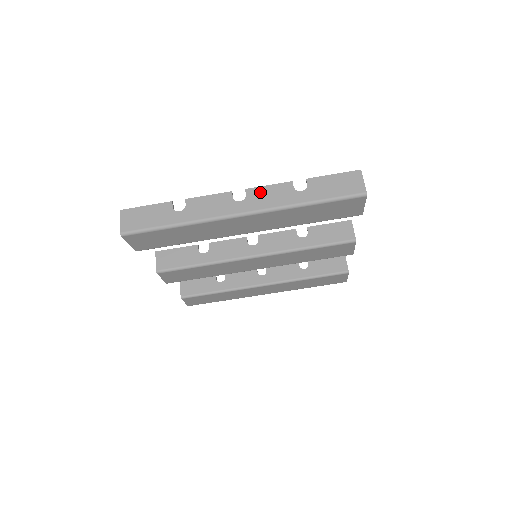
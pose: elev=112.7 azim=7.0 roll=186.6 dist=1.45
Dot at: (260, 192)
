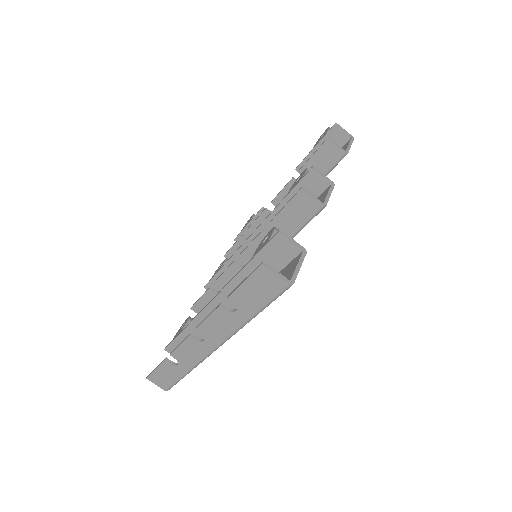
Dot at: (208, 327)
